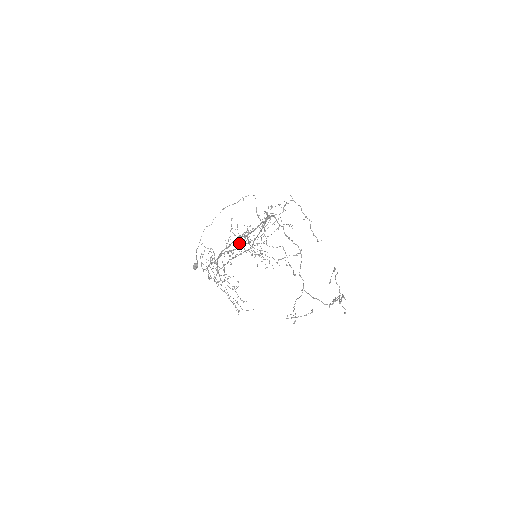
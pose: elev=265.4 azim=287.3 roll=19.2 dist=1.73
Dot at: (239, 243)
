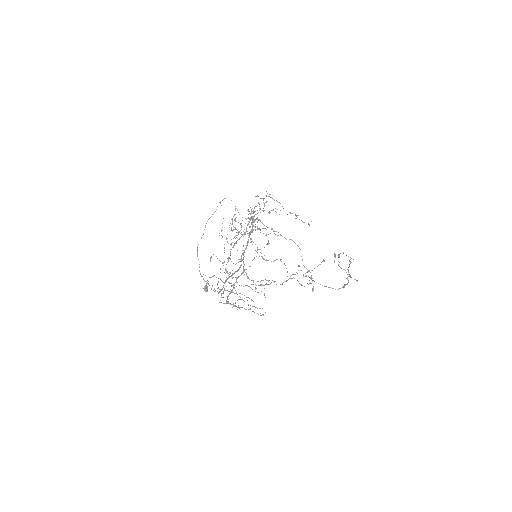
Dot at: occluded
